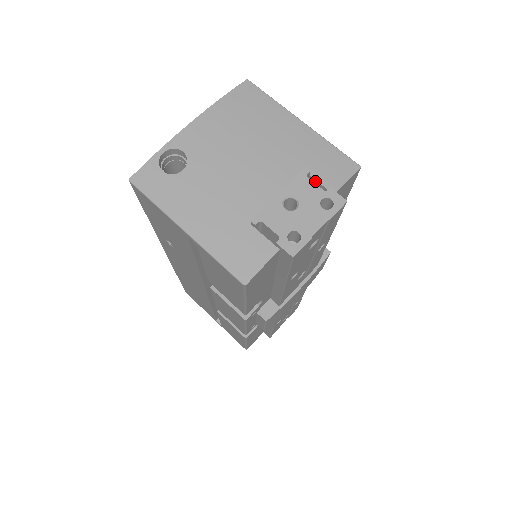
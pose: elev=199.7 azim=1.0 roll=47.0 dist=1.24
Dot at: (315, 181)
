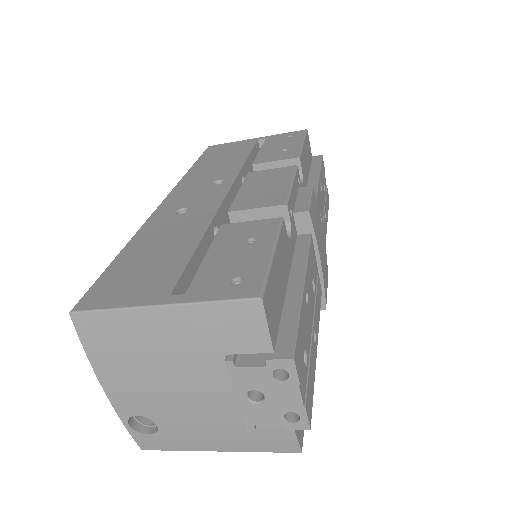
Dot at: (245, 352)
